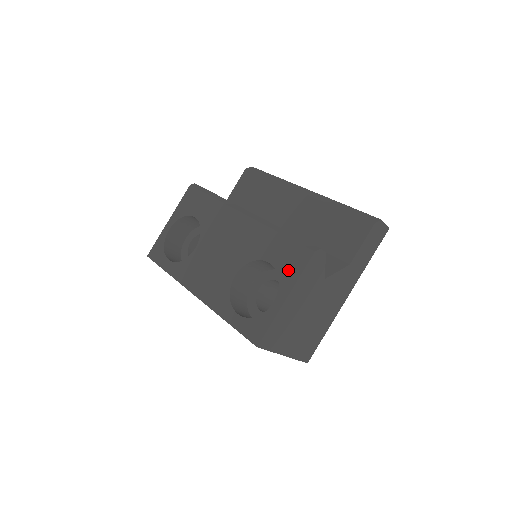
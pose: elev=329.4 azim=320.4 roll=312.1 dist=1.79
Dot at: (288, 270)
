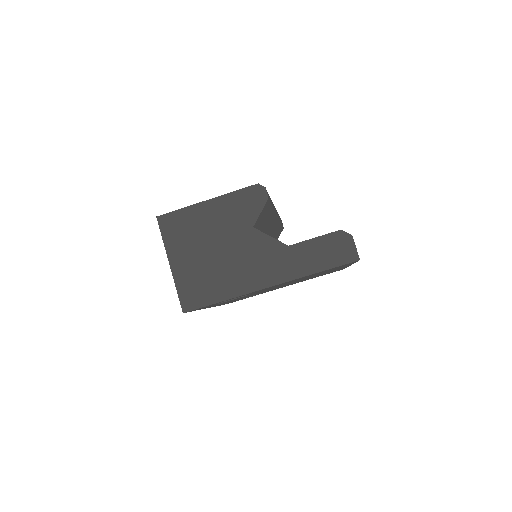
Dot at: occluded
